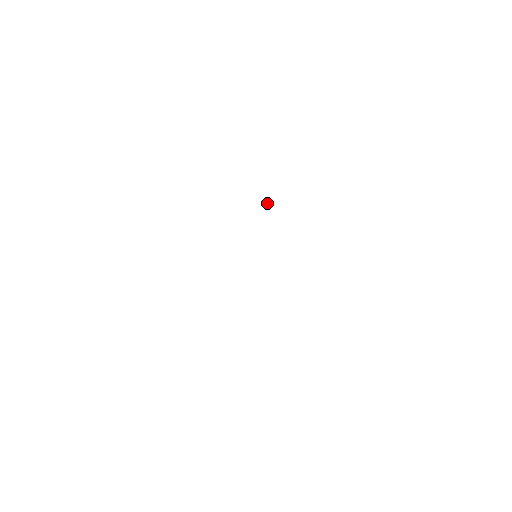
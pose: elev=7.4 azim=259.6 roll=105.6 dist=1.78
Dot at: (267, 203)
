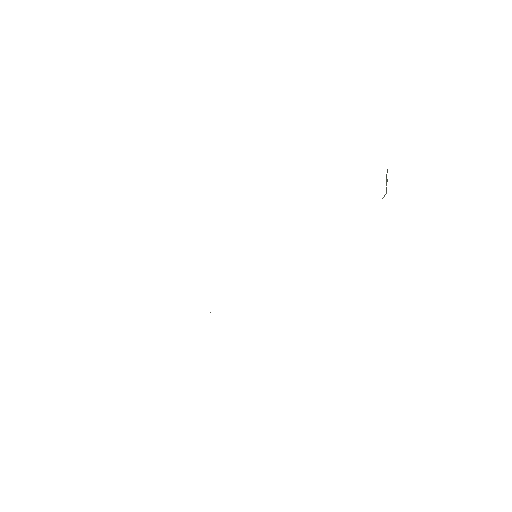
Dot at: occluded
